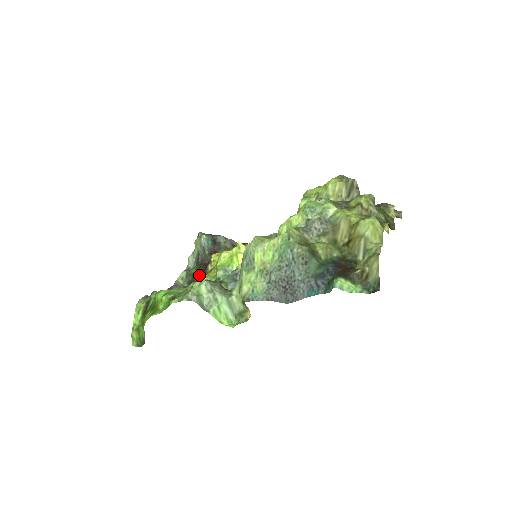
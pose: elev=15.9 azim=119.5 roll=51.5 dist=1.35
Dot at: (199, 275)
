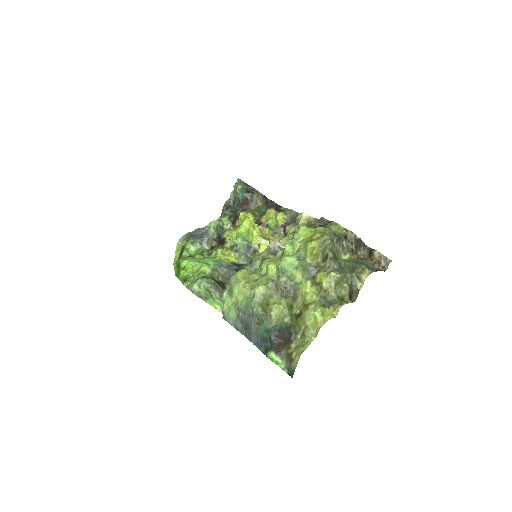
Dot at: (228, 227)
